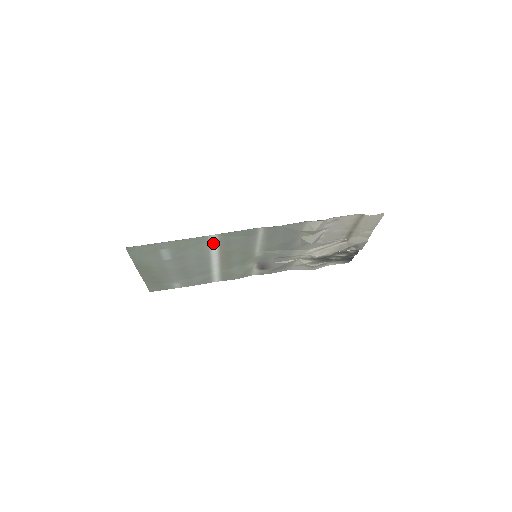
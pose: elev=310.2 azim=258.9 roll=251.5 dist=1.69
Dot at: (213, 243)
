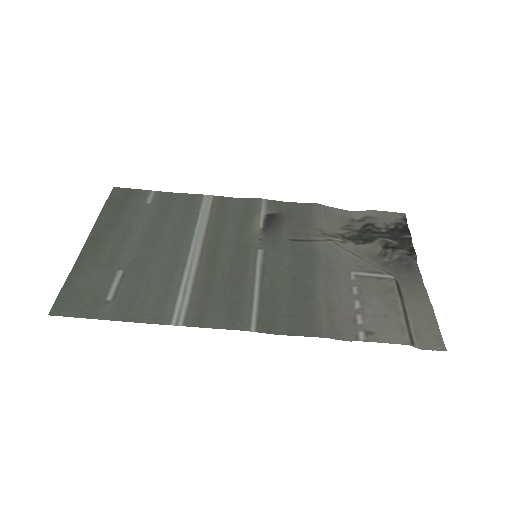
Dot at: (182, 301)
